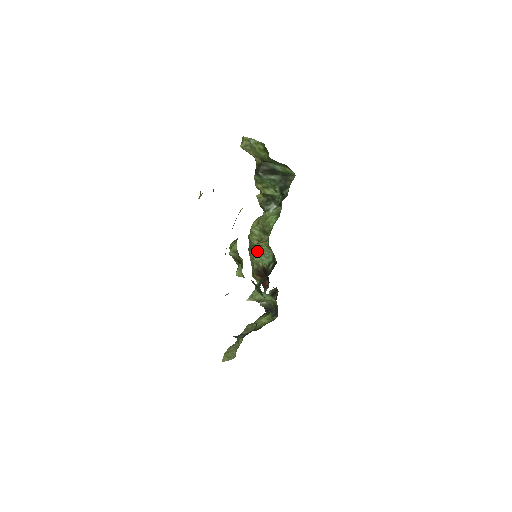
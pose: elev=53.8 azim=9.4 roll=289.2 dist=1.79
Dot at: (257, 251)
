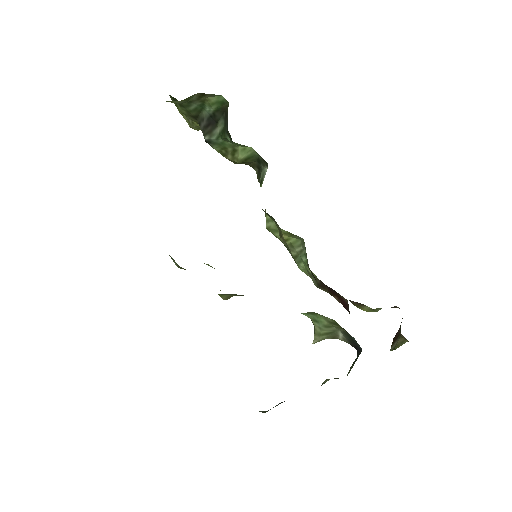
Dot at: (291, 253)
